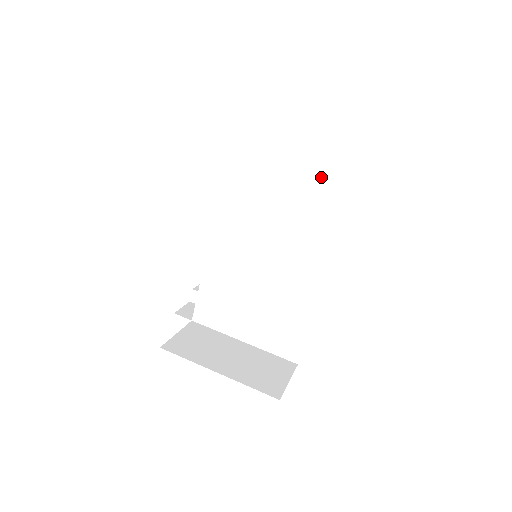
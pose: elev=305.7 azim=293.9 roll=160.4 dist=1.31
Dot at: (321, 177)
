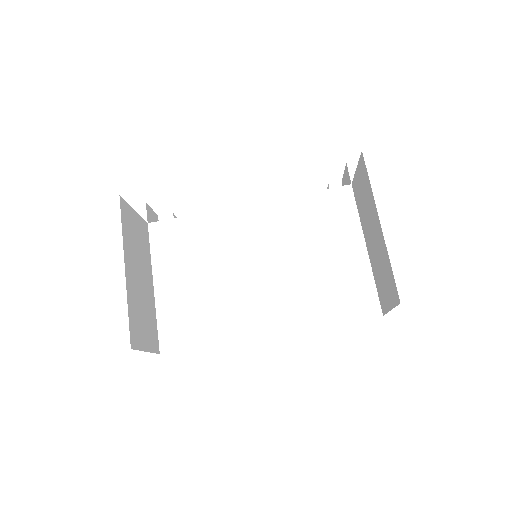
Dot at: (367, 280)
